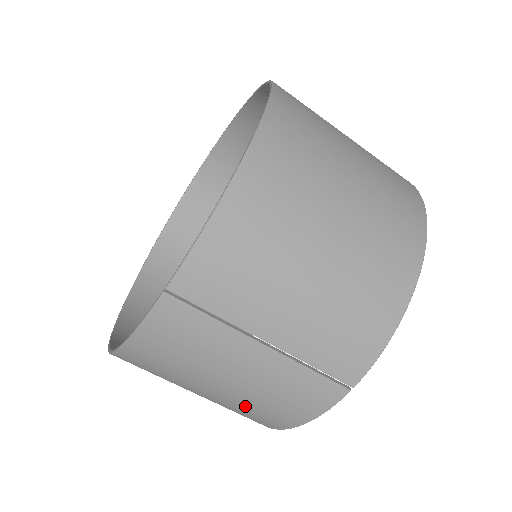
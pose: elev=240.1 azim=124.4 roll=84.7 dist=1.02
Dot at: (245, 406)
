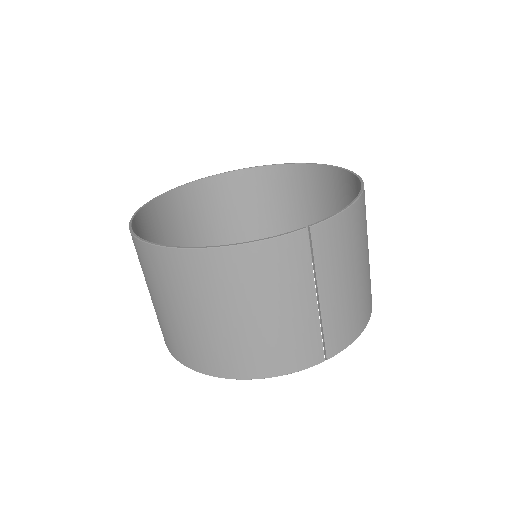
Dot at: (252, 343)
